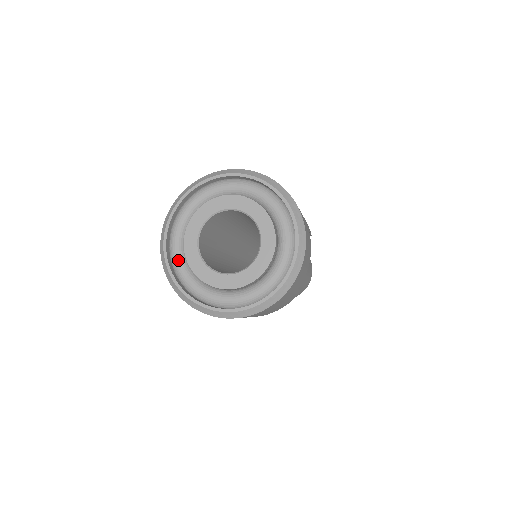
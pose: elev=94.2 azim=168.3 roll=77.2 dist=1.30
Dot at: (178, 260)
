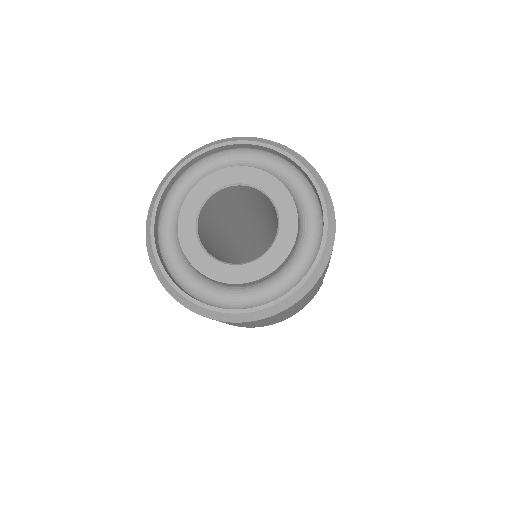
Dot at: (173, 257)
